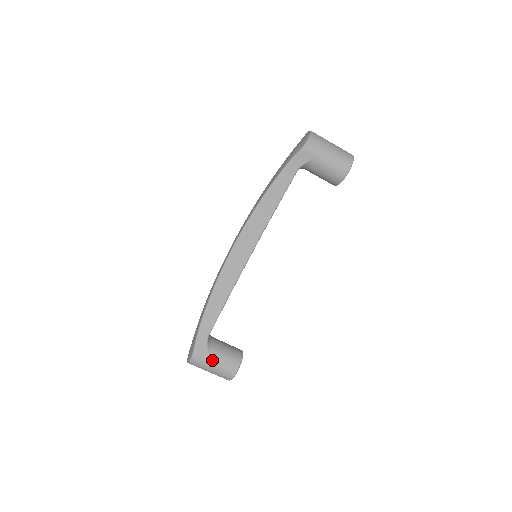
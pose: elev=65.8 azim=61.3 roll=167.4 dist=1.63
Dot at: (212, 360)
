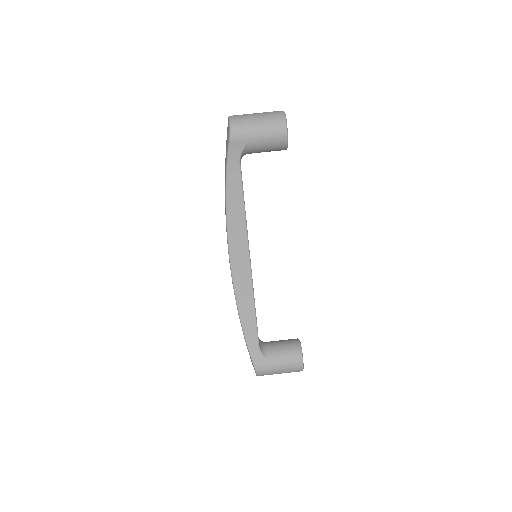
Dot at: (274, 365)
